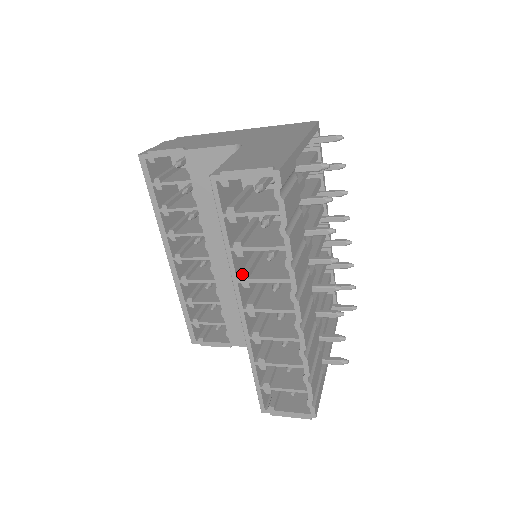
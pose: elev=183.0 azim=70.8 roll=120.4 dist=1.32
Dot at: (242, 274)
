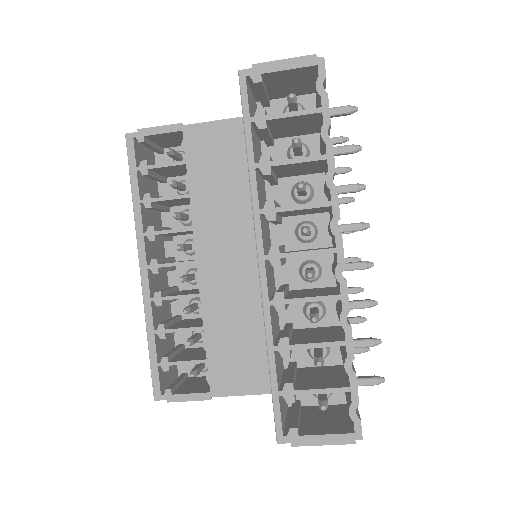
Dot at: (267, 201)
